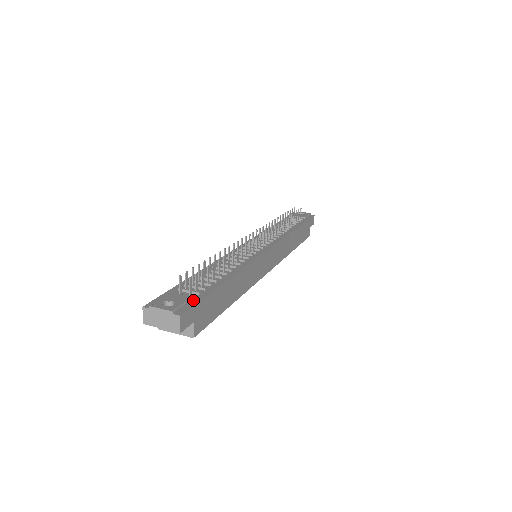
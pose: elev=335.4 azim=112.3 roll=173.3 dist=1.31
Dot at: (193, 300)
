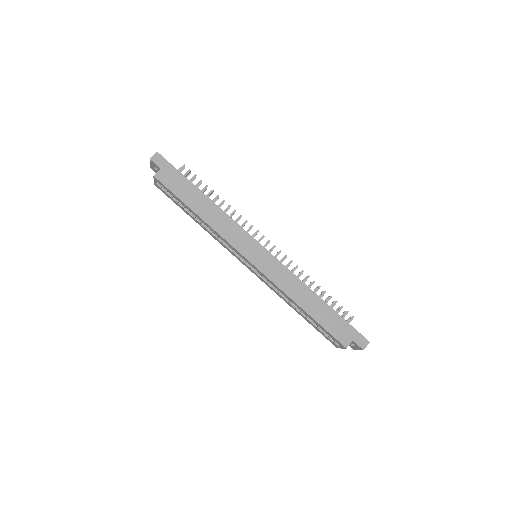
Dot at: (173, 167)
